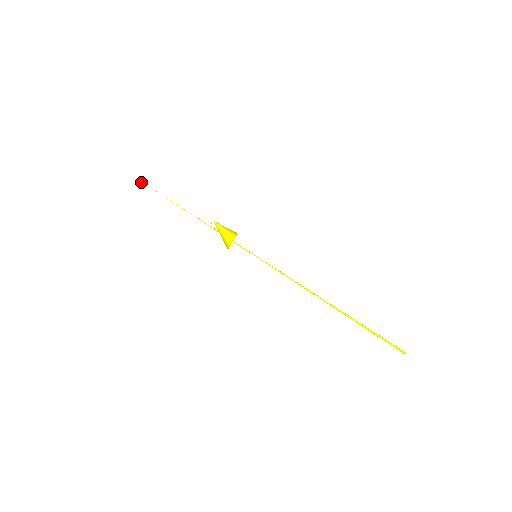
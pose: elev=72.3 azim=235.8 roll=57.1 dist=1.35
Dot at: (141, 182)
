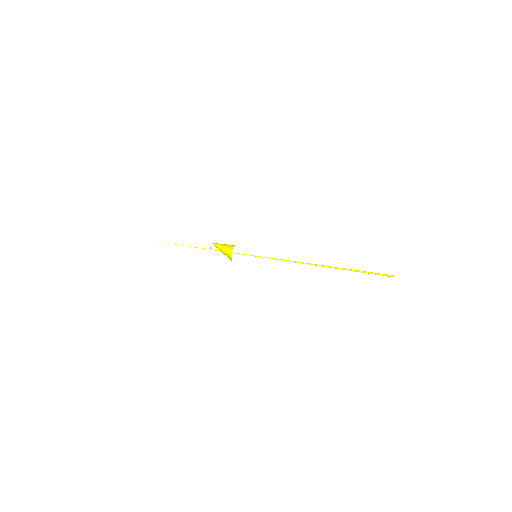
Dot at: occluded
